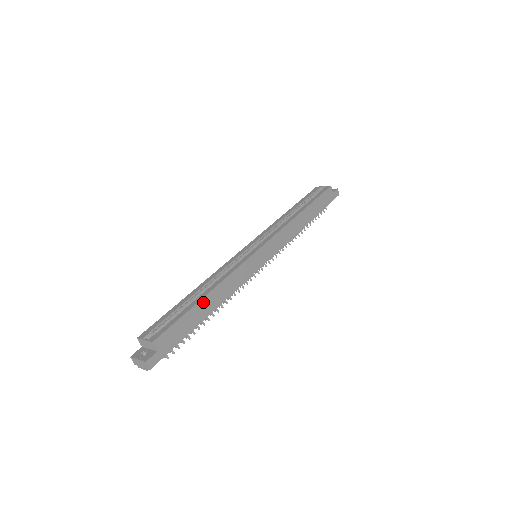
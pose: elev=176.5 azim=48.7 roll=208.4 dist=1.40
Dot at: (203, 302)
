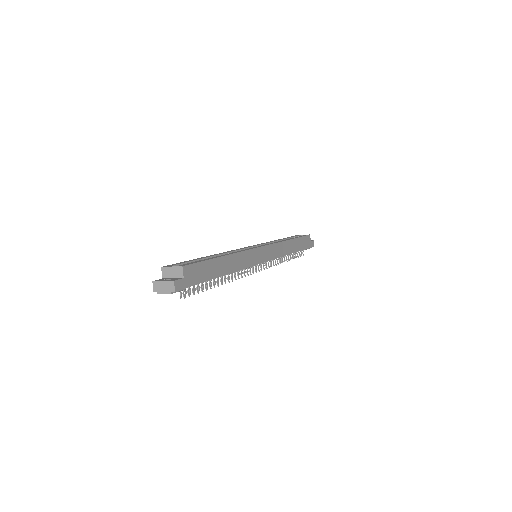
Dot at: (221, 260)
